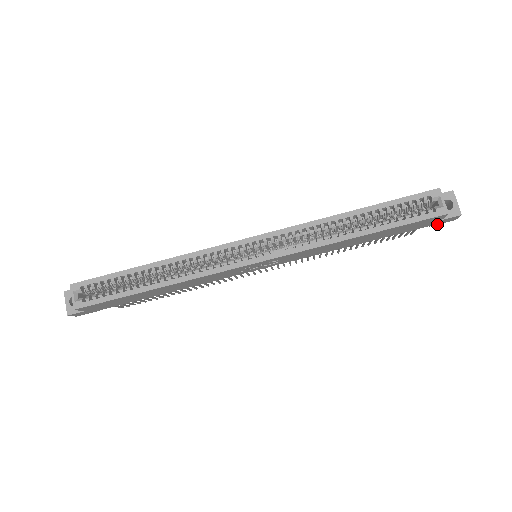
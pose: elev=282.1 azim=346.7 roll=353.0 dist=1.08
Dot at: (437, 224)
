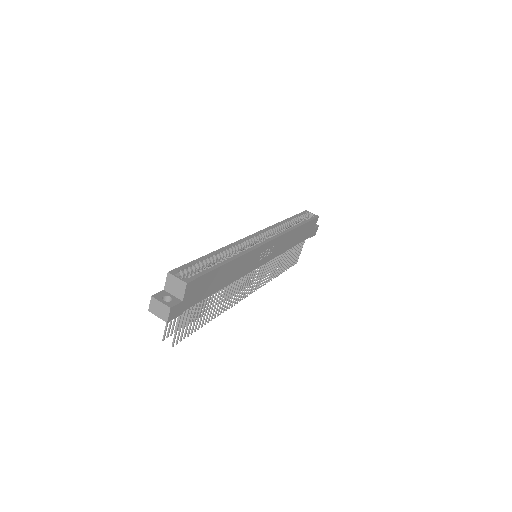
Dot at: occluded
